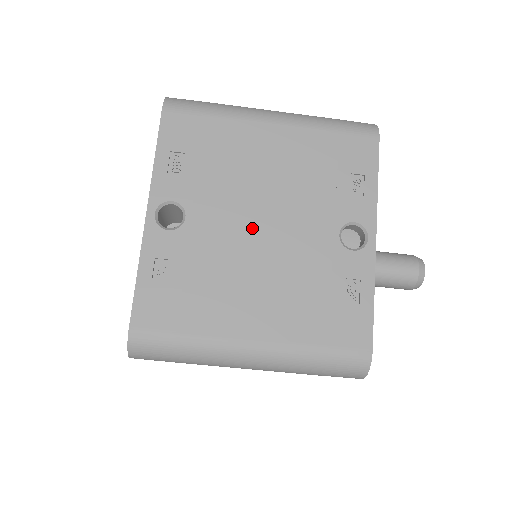
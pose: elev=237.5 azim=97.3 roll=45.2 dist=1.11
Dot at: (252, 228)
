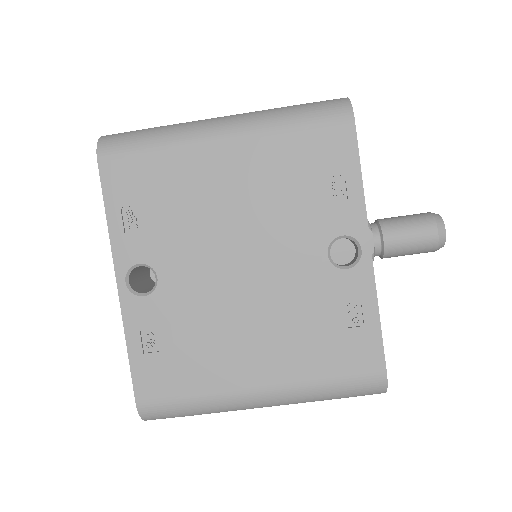
Dot at: (230, 272)
